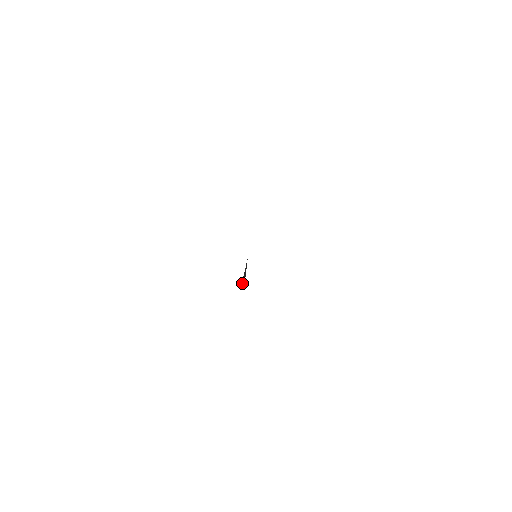
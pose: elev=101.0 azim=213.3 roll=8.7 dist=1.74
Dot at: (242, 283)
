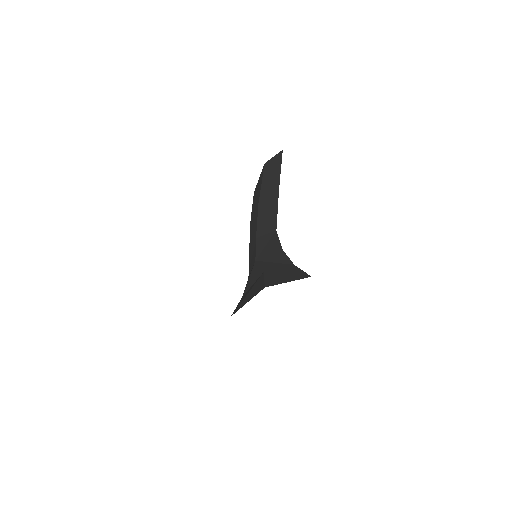
Dot at: occluded
